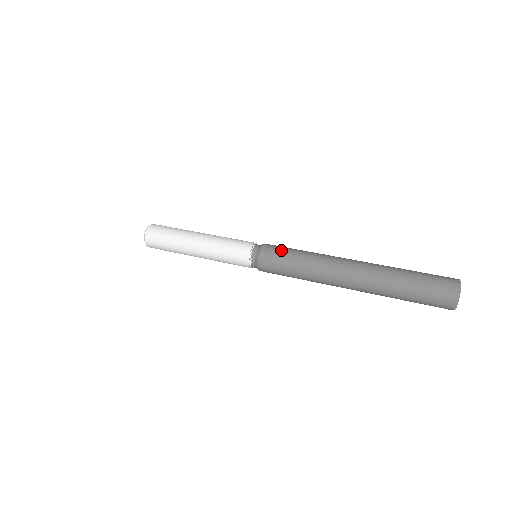
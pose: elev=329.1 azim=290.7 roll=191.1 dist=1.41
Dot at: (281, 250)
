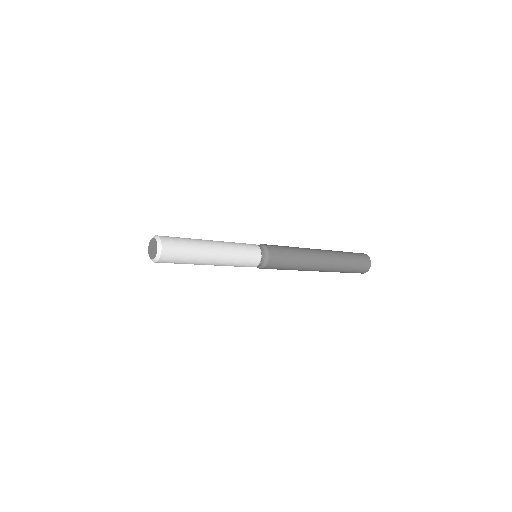
Dot at: (281, 250)
